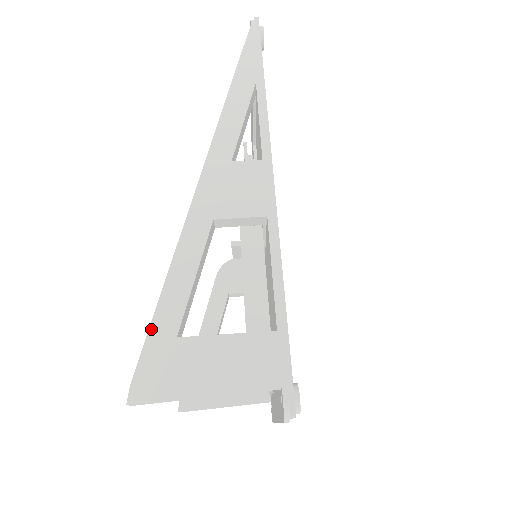
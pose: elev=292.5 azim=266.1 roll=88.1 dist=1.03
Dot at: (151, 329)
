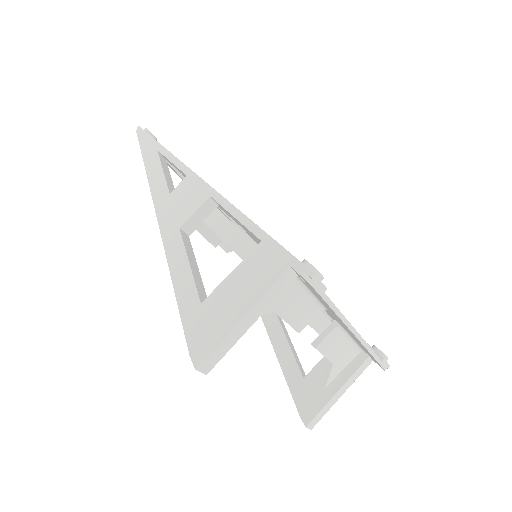
Dot at: (181, 314)
